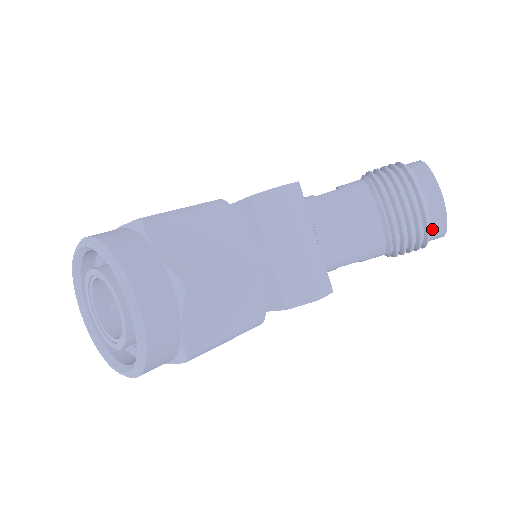
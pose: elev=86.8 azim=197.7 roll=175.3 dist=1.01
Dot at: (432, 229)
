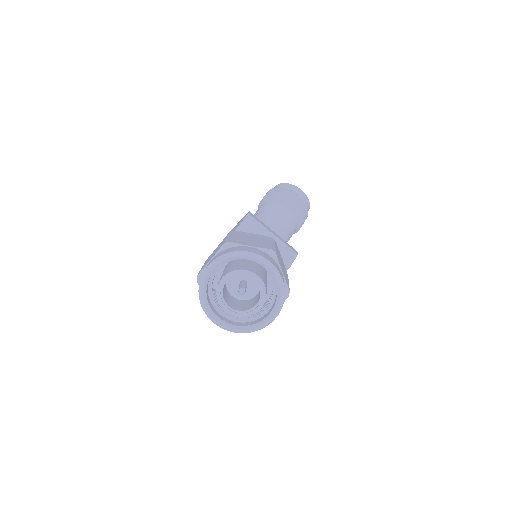
Dot at: occluded
